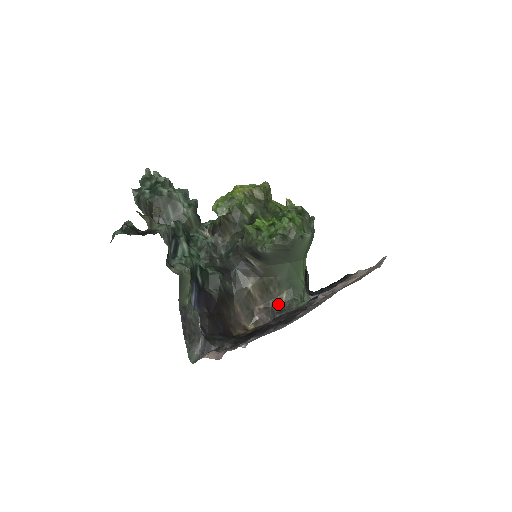
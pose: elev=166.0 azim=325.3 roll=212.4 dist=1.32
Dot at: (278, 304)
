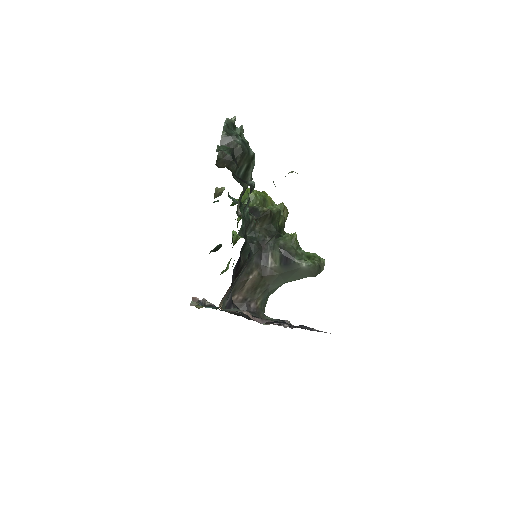
Dot at: (252, 305)
